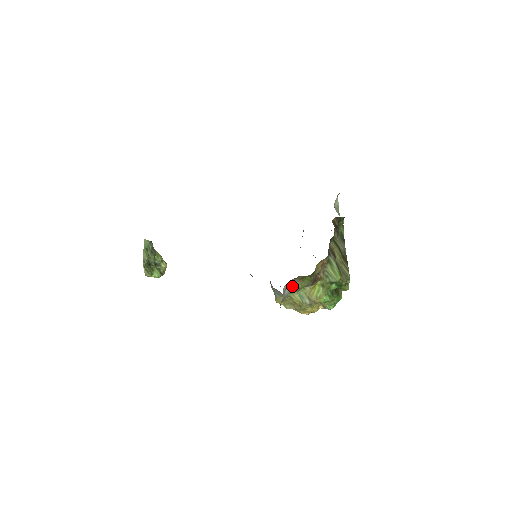
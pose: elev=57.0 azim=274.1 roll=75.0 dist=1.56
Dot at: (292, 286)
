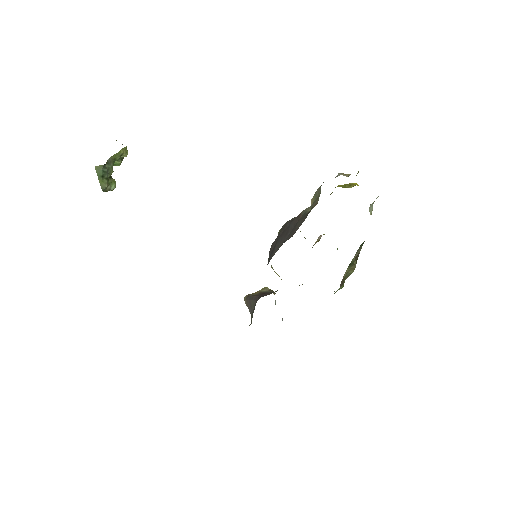
Dot at: occluded
